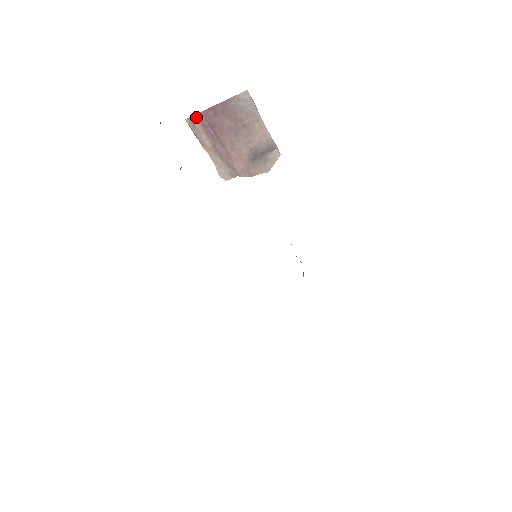
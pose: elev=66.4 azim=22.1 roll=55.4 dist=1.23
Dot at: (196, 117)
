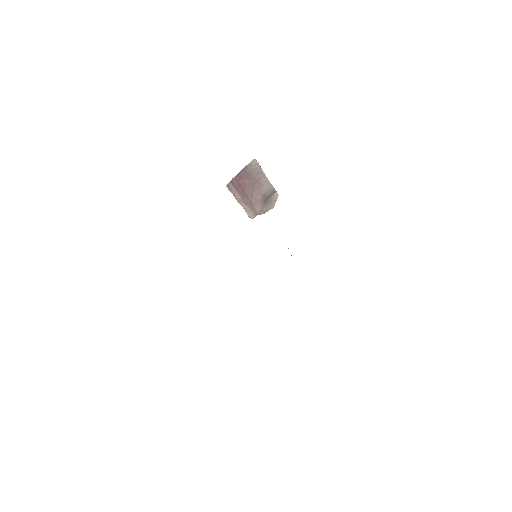
Dot at: (231, 183)
